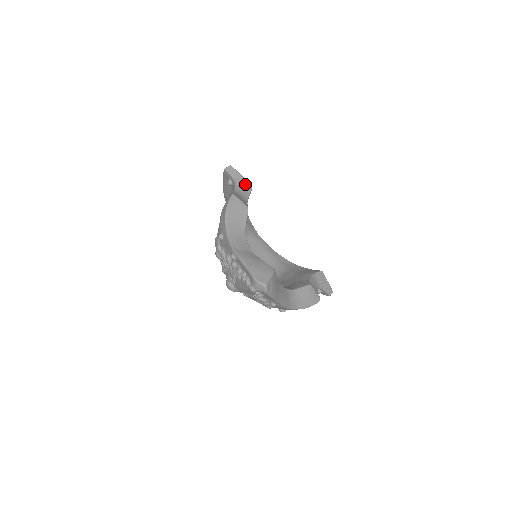
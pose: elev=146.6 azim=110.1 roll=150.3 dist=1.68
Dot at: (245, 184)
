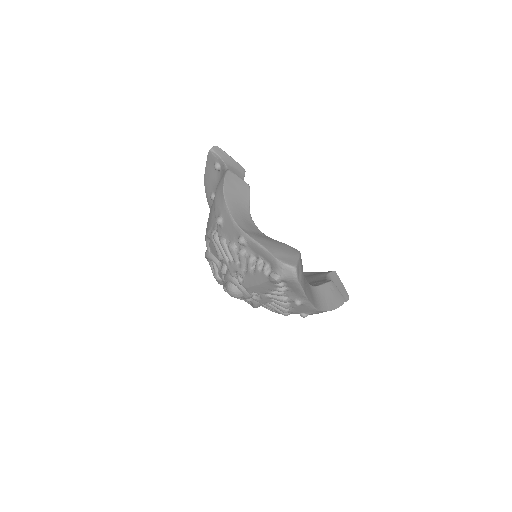
Dot at: (237, 166)
